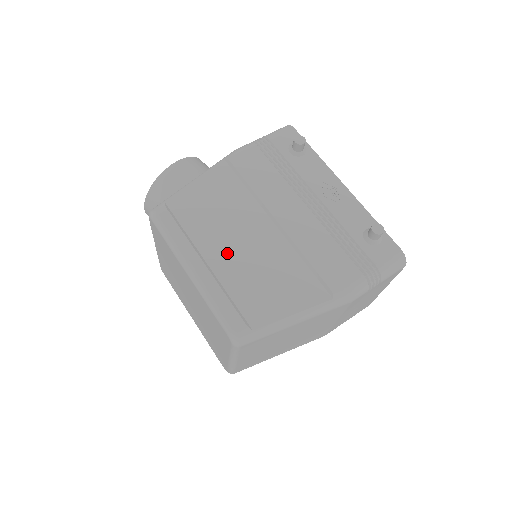
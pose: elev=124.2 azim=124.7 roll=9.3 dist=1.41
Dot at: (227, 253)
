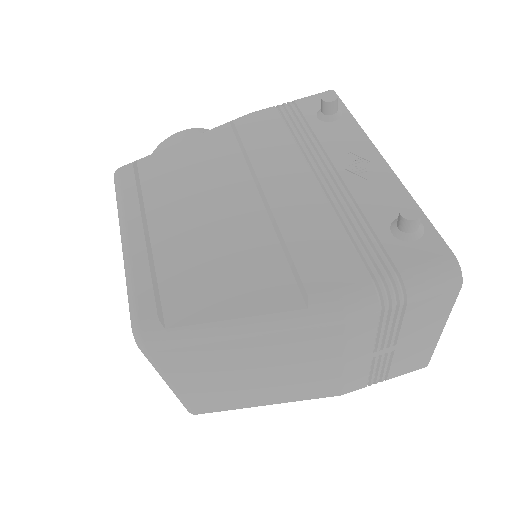
Dot at: (180, 224)
